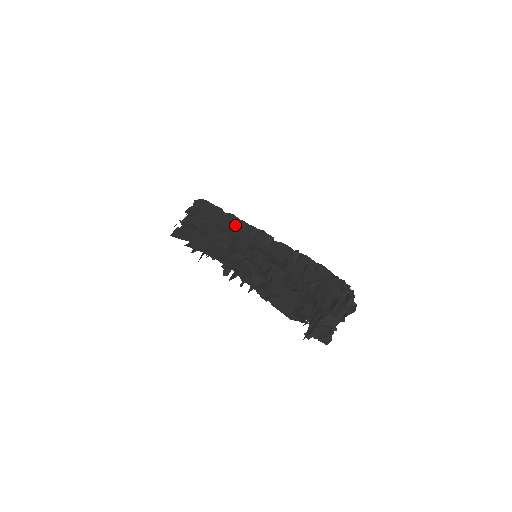
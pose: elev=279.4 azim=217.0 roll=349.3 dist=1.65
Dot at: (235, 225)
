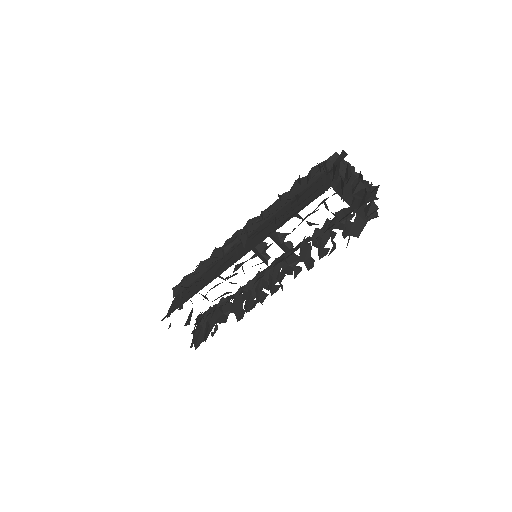
Dot at: (219, 253)
